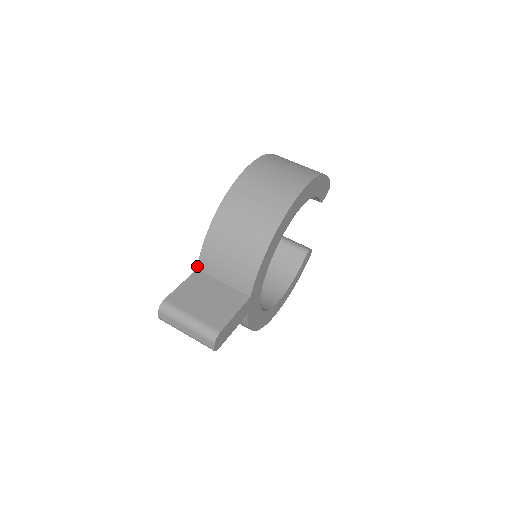
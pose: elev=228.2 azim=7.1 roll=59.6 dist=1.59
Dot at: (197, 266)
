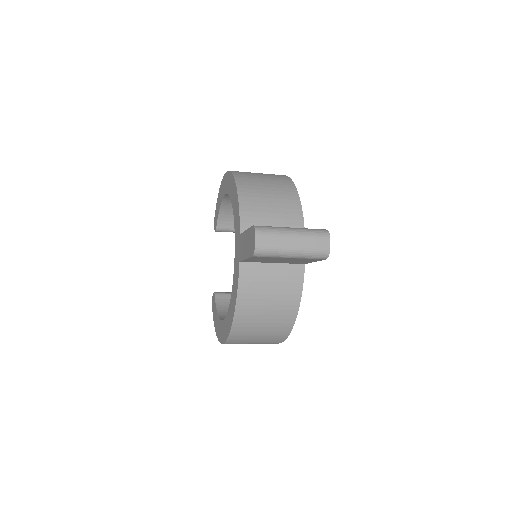
Dot at: (239, 231)
